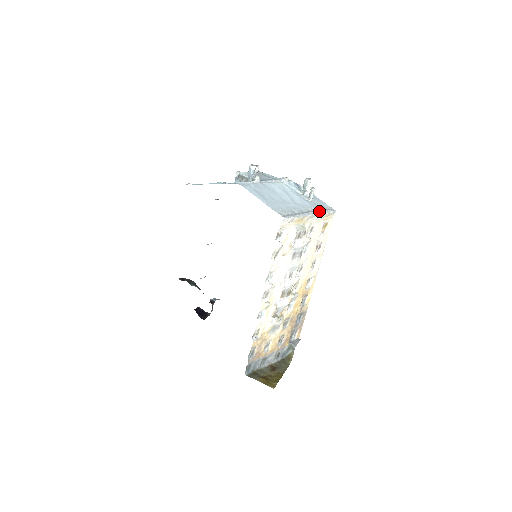
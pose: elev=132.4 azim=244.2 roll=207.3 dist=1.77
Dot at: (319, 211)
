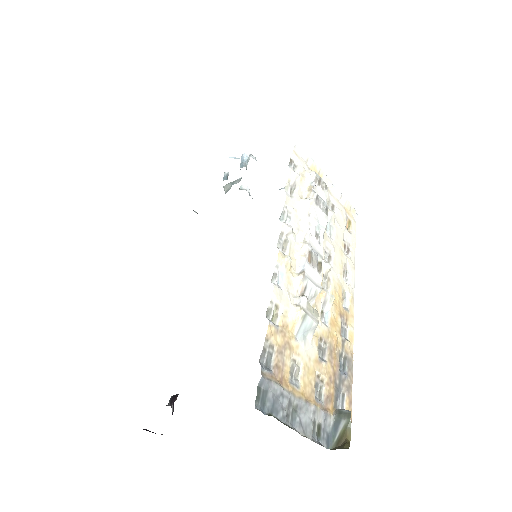
Dot at: (337, 190)
